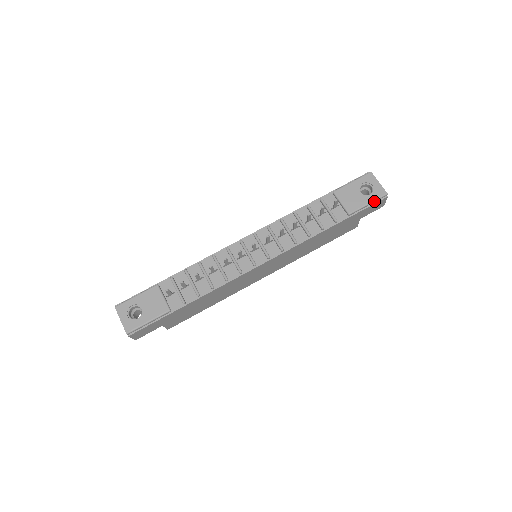
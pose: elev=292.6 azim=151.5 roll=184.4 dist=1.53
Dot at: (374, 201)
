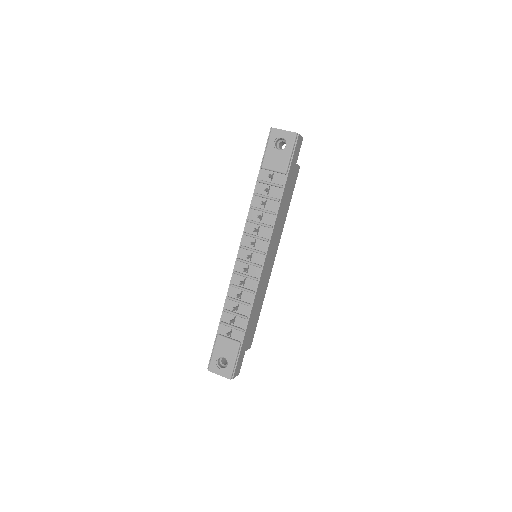
Dot at: (293, 147)
